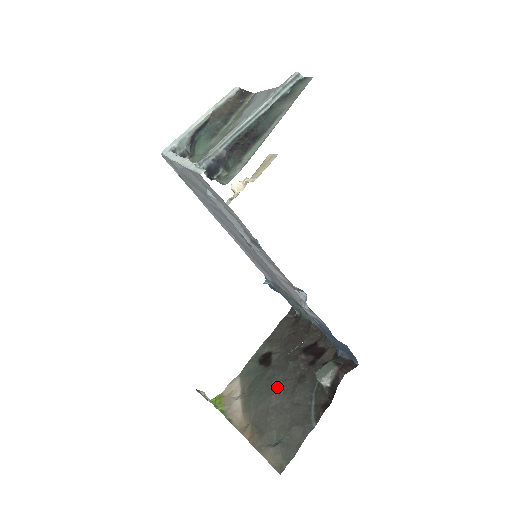
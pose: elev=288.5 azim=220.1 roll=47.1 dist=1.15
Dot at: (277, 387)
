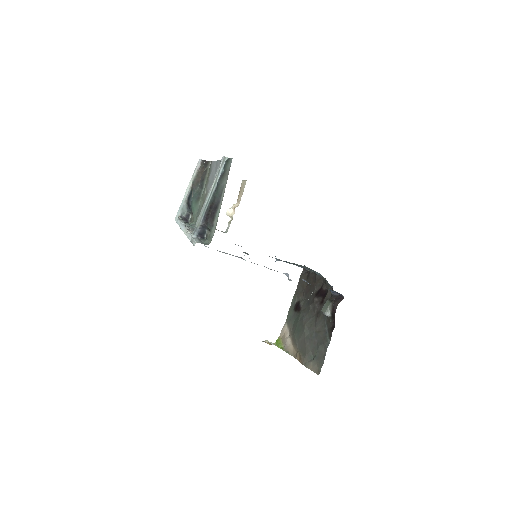
Dot at: (306, 324)
